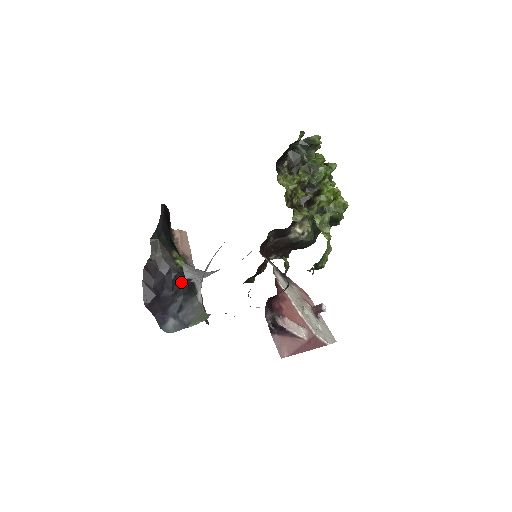
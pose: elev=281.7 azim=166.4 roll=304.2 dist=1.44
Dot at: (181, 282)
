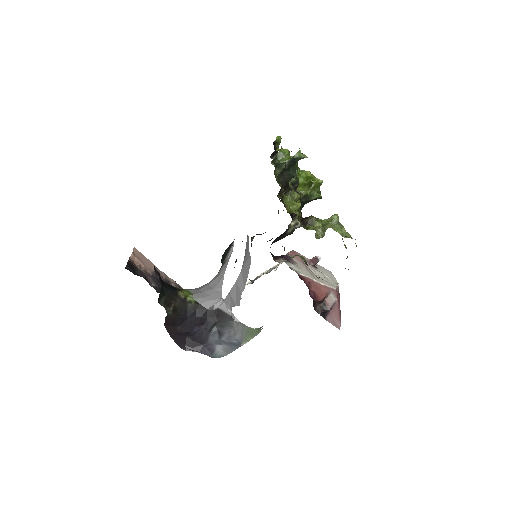
Dot at: (205, 314)
